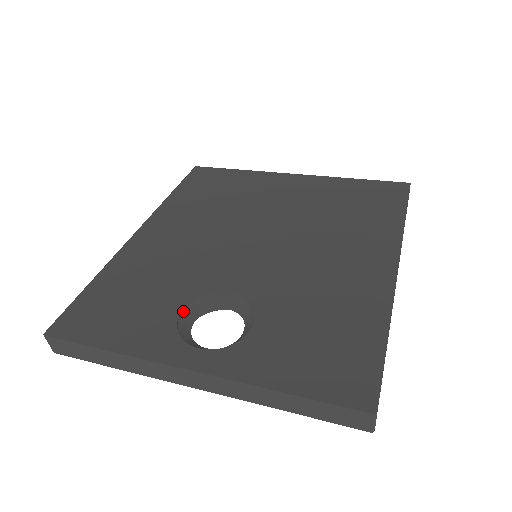
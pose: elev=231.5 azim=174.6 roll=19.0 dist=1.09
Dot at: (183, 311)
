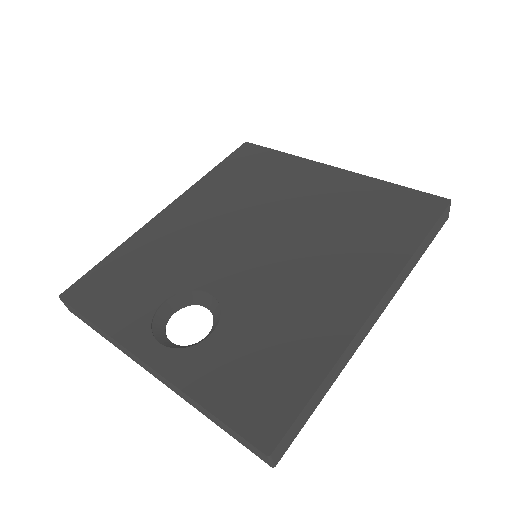
Dot at: (165, 302)
